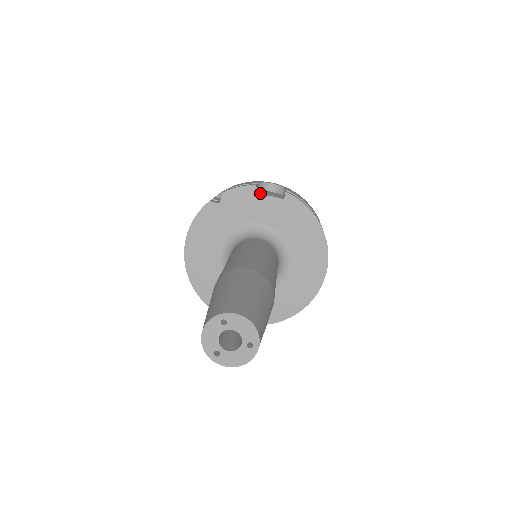
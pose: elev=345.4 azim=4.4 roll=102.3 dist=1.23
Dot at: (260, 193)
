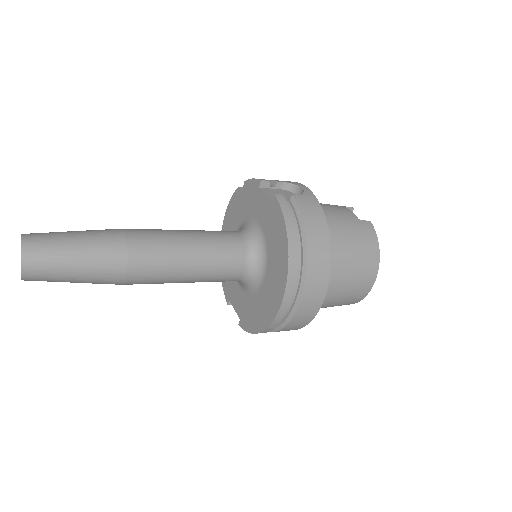
Dot at: (263, 190)
